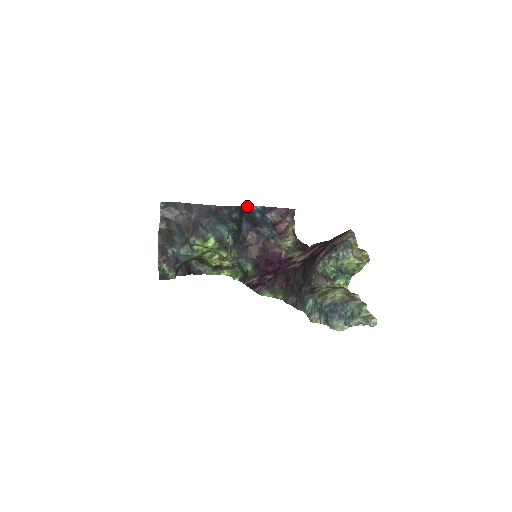
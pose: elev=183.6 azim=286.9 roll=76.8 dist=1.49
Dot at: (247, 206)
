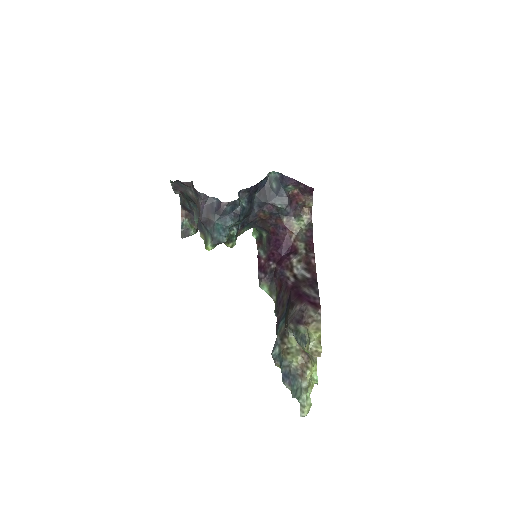
Dot at: (260, 181)
